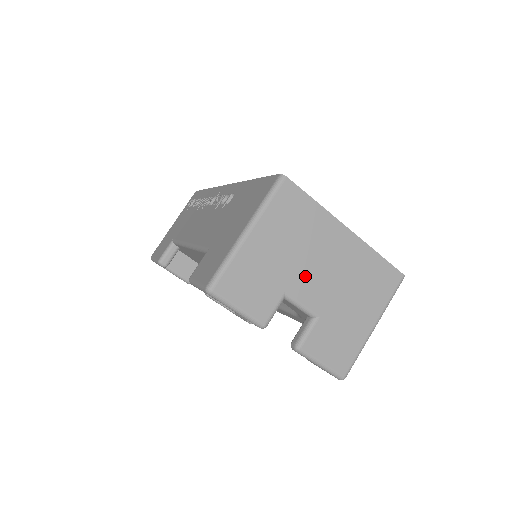
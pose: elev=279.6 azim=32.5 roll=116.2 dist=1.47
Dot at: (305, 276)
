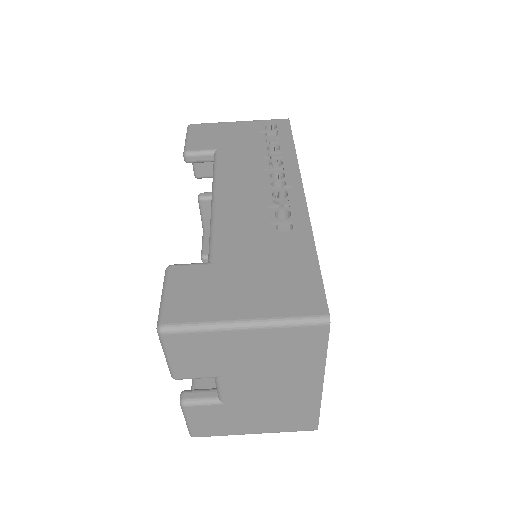
Dot at: (248, 381)
